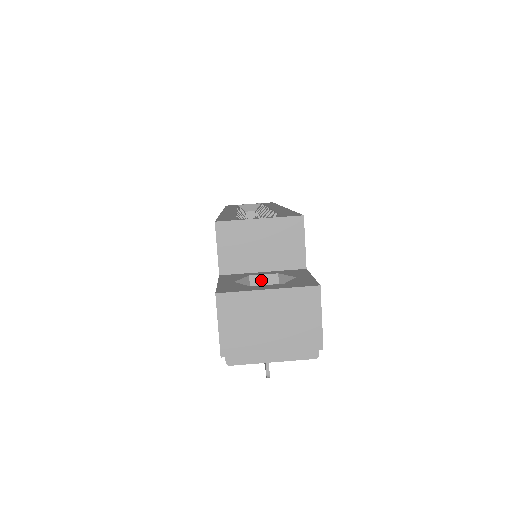
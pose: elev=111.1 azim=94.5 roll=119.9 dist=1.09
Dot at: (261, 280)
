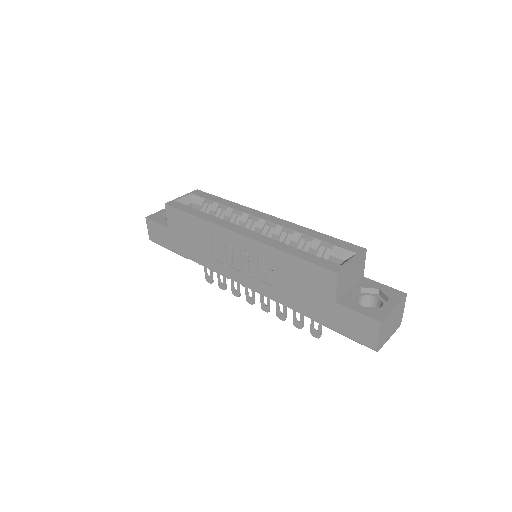
Dot at: (355, 295)
